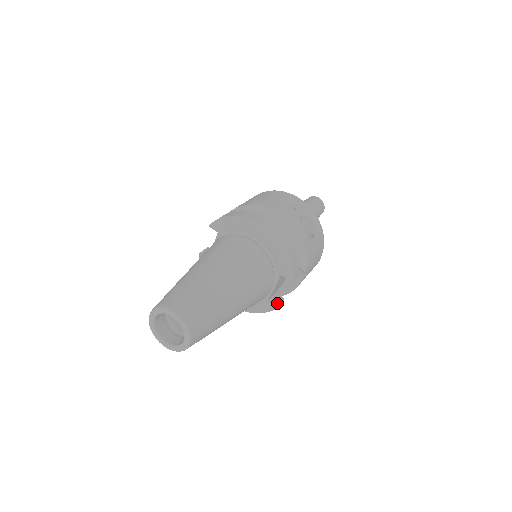
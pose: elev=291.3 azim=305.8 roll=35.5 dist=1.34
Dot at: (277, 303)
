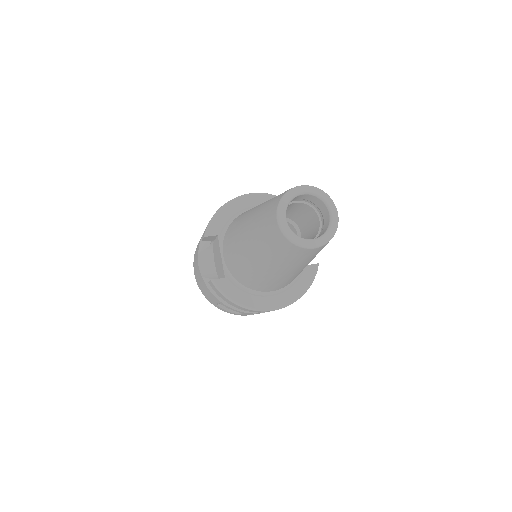
Dot at: occluded
